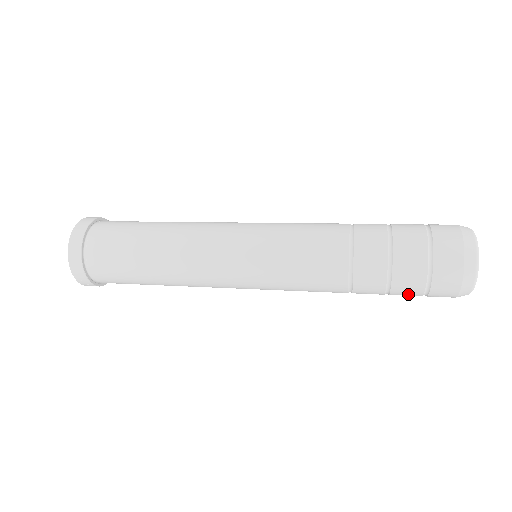
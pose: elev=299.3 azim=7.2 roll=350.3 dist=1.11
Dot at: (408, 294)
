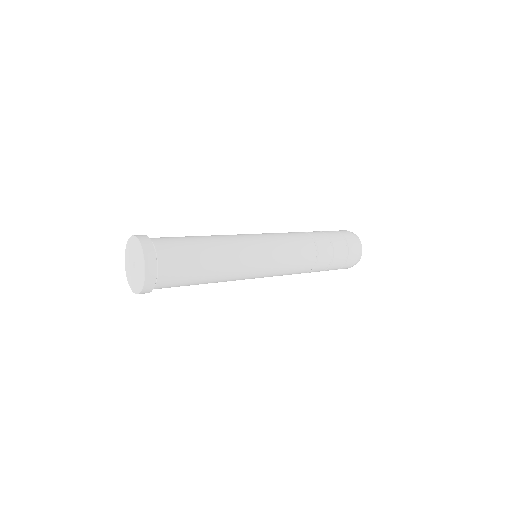
Dot at: occluded
